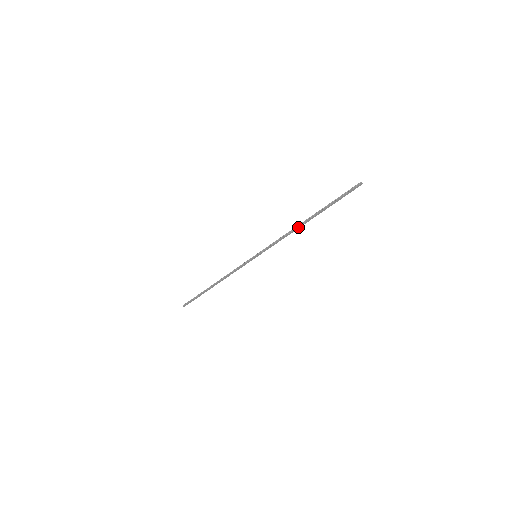
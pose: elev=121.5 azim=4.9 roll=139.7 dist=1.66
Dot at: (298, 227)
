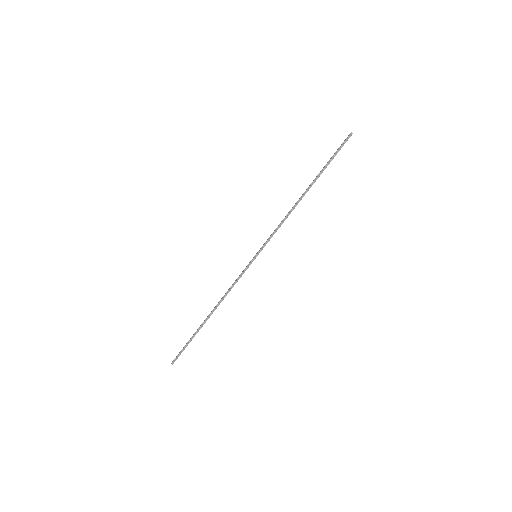
Dot at: occluded
